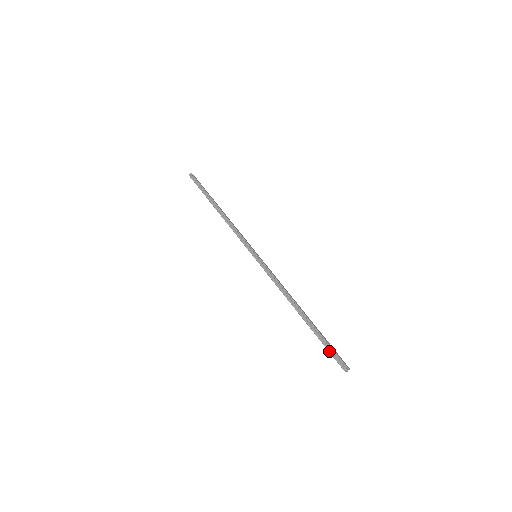
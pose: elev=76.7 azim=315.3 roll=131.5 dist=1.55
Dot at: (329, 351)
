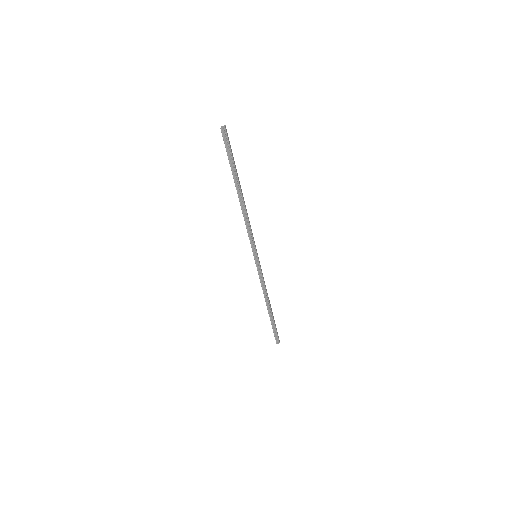
Dot at: (274, 333)
